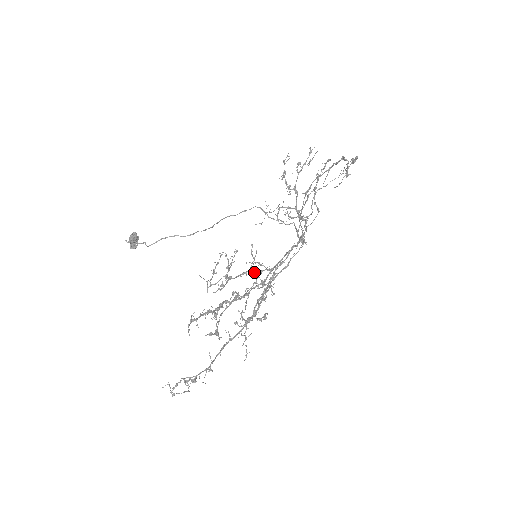
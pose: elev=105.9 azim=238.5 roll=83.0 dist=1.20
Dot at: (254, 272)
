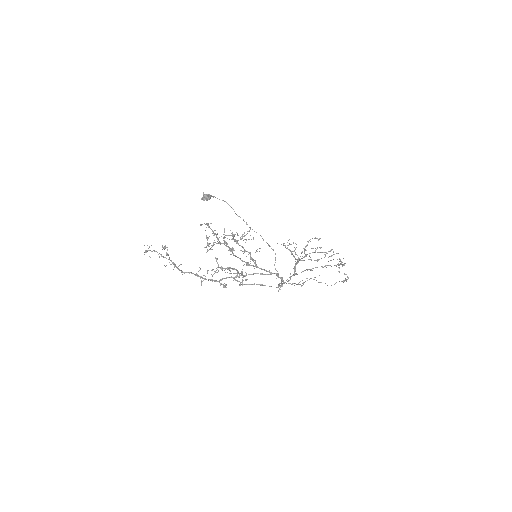
Dot at: (250, 255)
